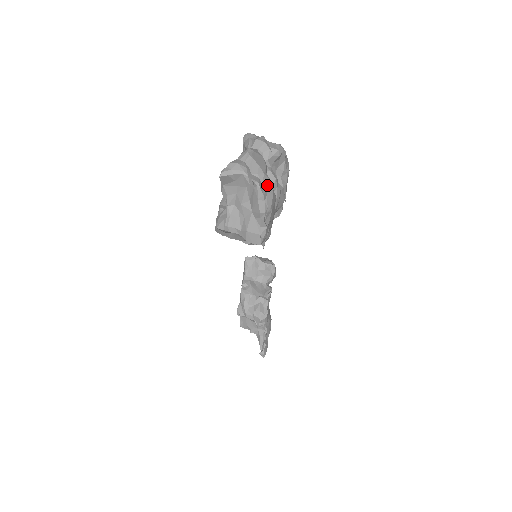
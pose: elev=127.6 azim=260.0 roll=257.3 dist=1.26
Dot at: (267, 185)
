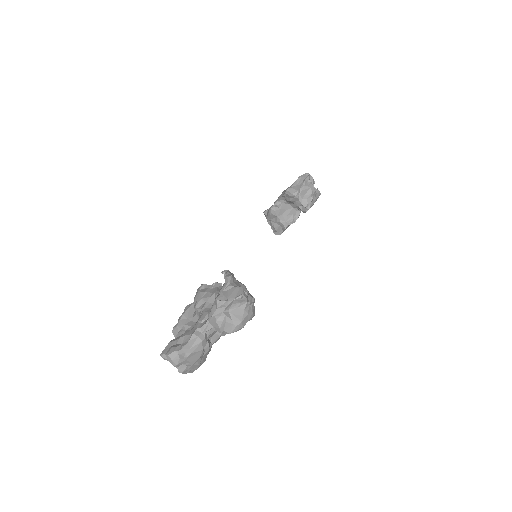
Dot at: (193, 368)
